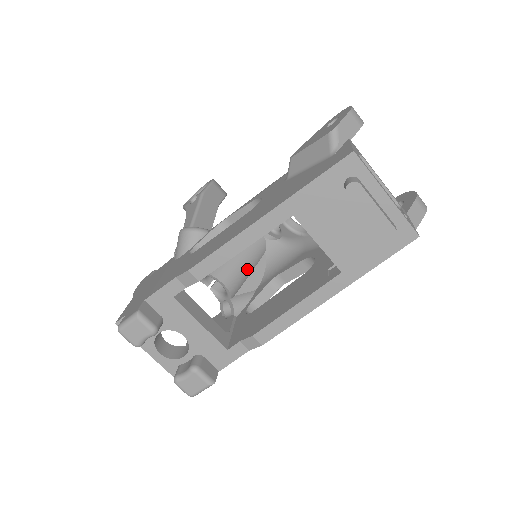
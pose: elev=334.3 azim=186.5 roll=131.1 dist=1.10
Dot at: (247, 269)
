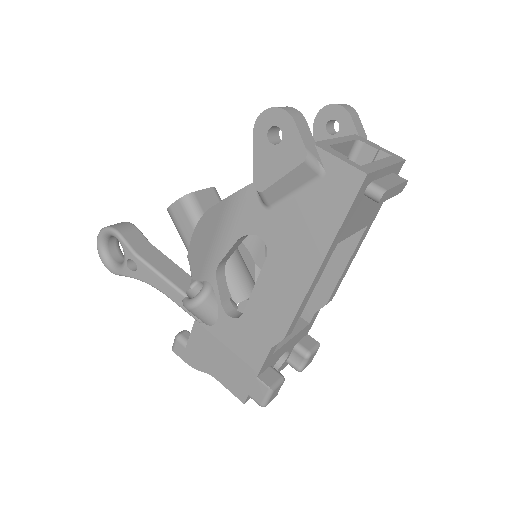
Dot at: (244, 263)
